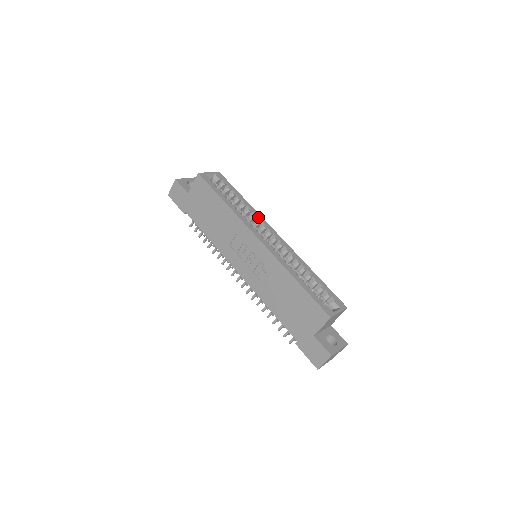
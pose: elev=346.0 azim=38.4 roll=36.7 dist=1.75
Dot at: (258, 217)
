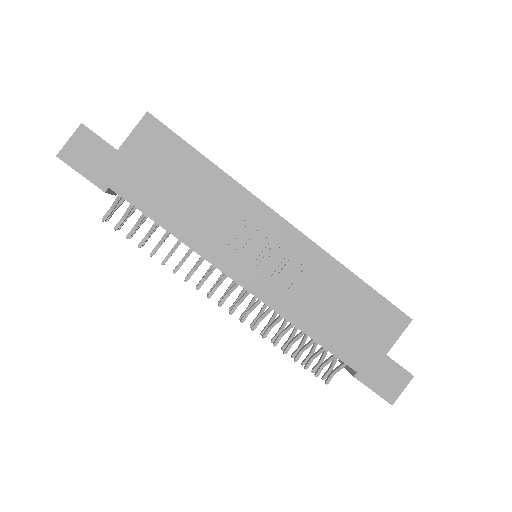
Dot at: occluded
